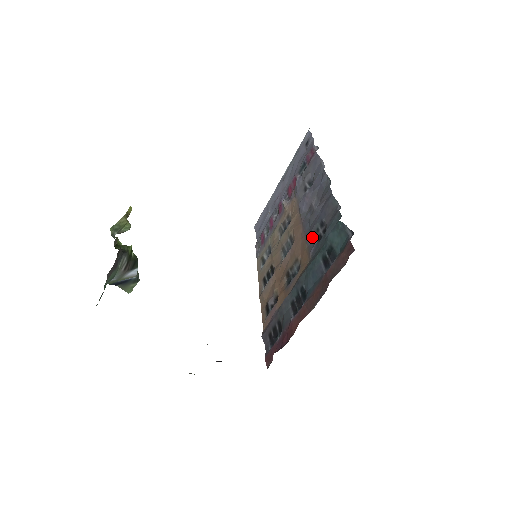
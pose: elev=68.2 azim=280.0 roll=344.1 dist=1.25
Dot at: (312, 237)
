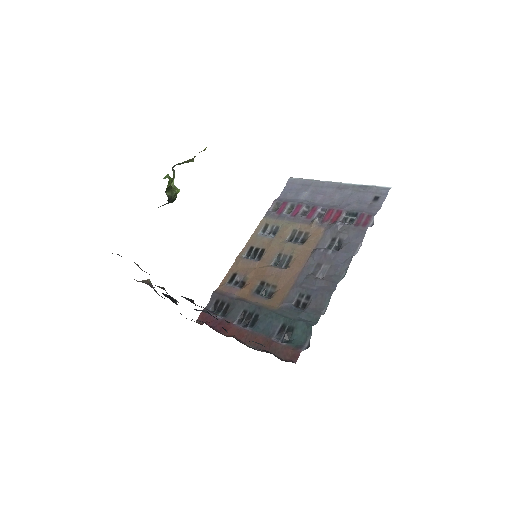
Dot at: (296, 293)
